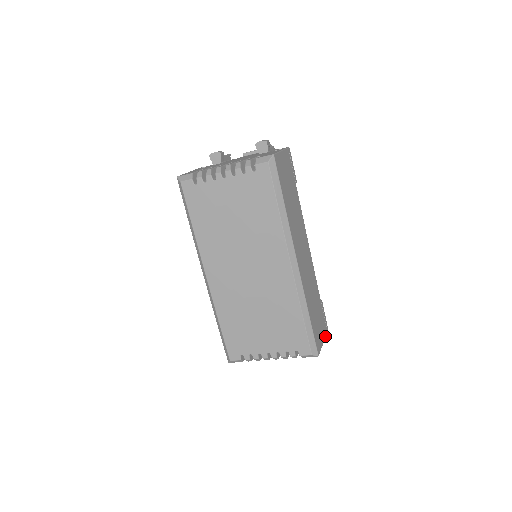
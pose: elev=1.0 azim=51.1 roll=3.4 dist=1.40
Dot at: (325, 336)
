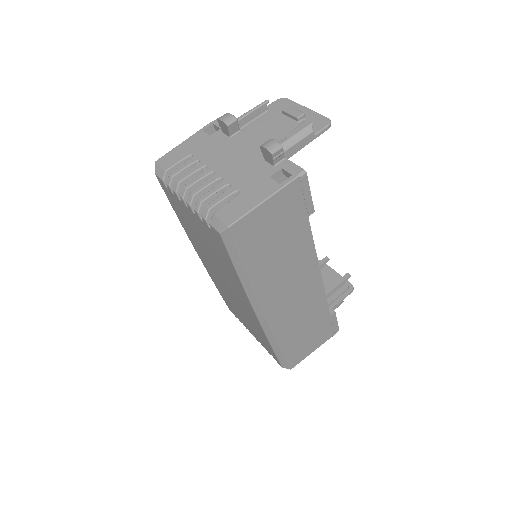
Dot at: occluded
